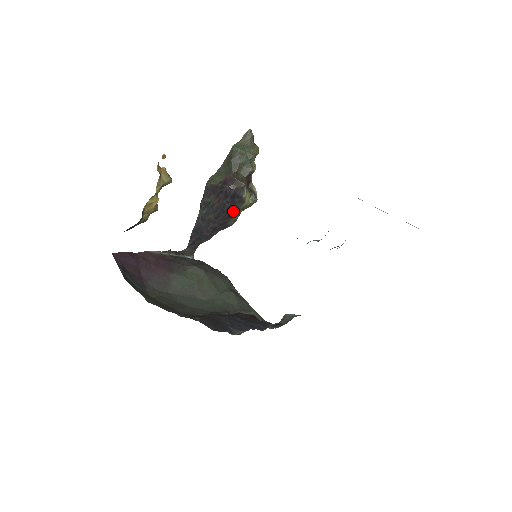
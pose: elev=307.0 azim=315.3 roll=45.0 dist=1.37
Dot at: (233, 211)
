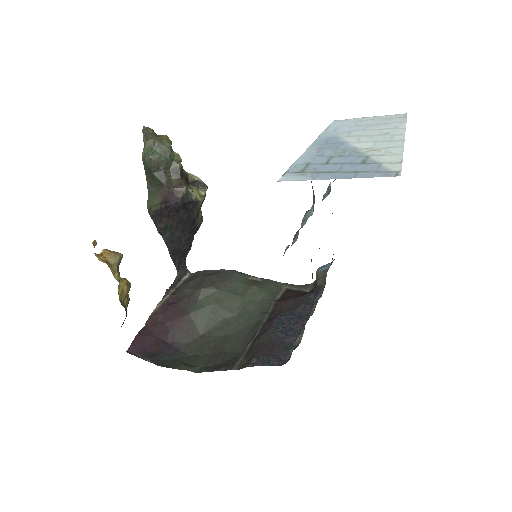
Dot at: (194, 215)
